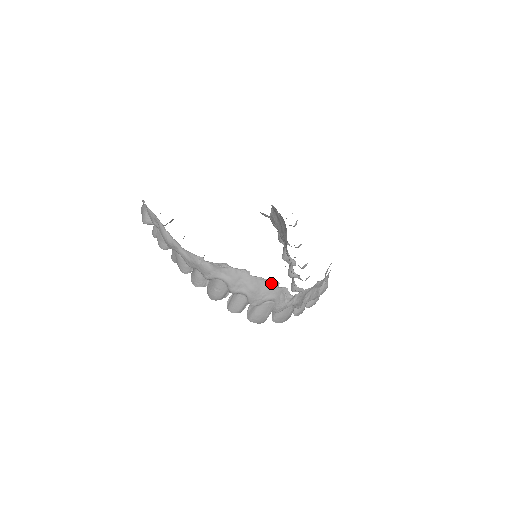
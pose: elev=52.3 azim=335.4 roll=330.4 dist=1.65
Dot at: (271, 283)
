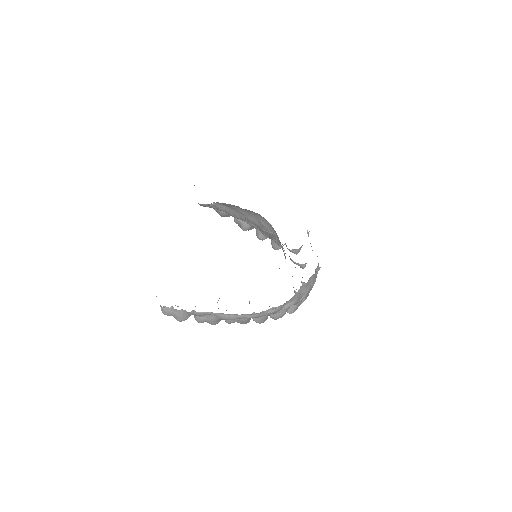
Dot at: (313, 275)
